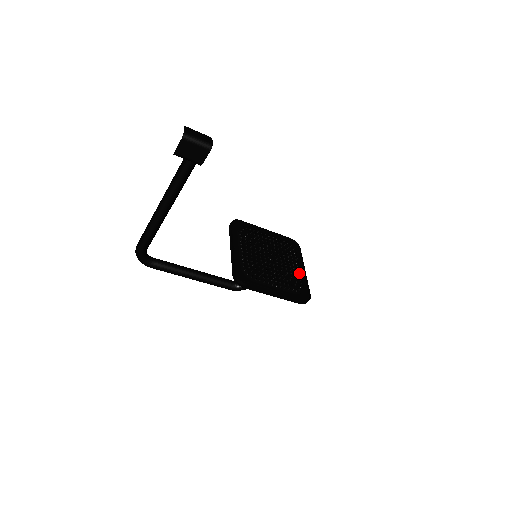
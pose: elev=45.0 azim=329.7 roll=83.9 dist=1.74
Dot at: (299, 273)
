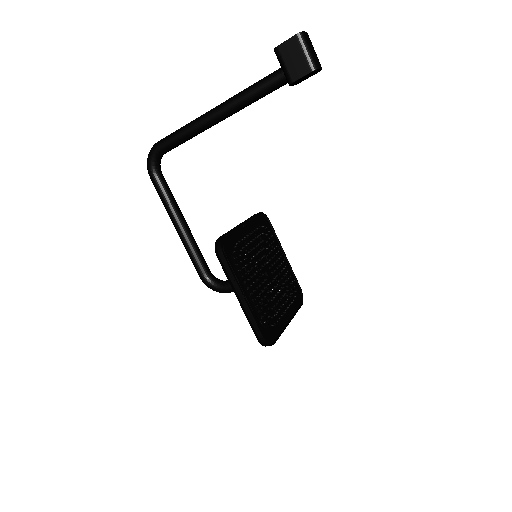
Dot at: (282, 316)
